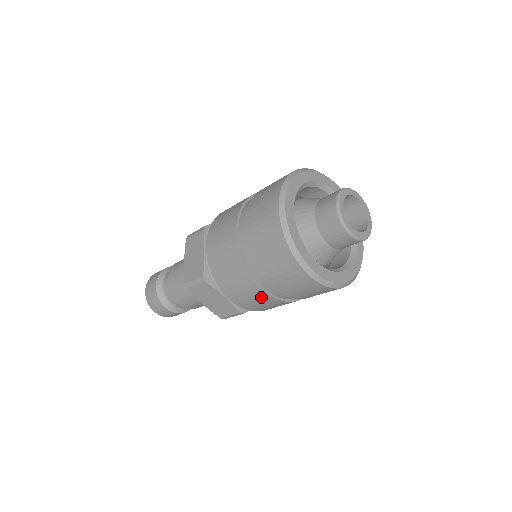
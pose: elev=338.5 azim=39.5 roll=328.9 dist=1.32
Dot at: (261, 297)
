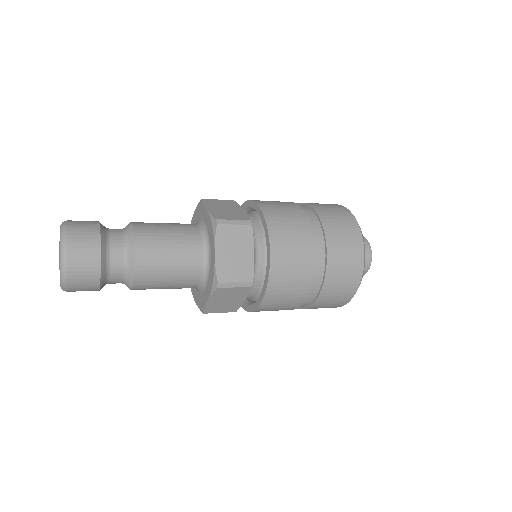
Dot at: (288, 308)
